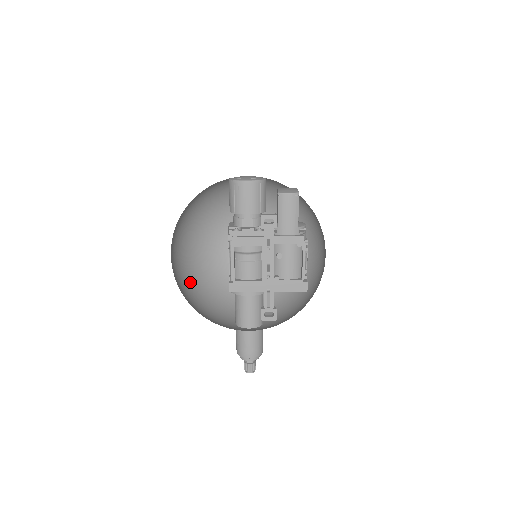
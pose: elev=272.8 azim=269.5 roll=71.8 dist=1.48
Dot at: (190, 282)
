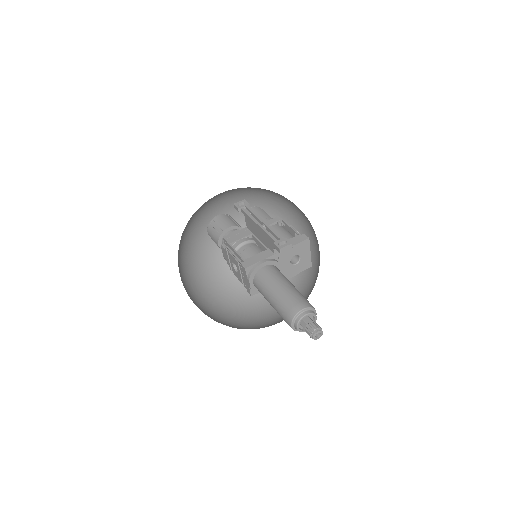
Dot at: occluded
